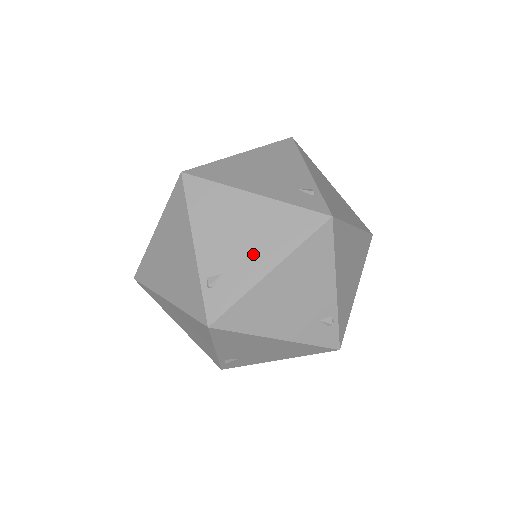
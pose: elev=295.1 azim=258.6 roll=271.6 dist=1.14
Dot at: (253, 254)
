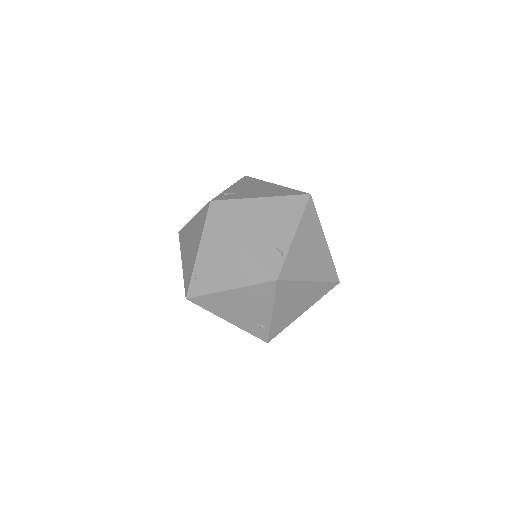
Dot at: (258, 193)
